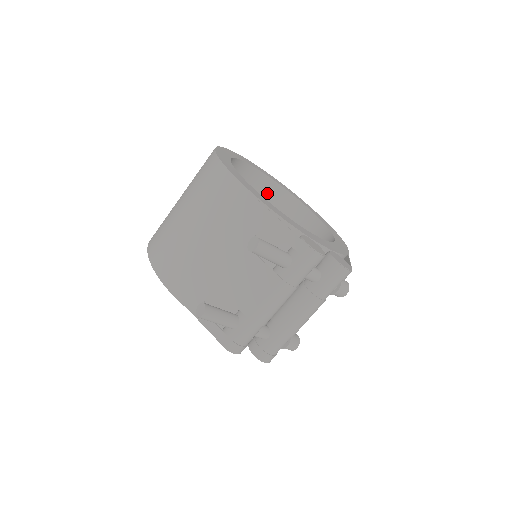
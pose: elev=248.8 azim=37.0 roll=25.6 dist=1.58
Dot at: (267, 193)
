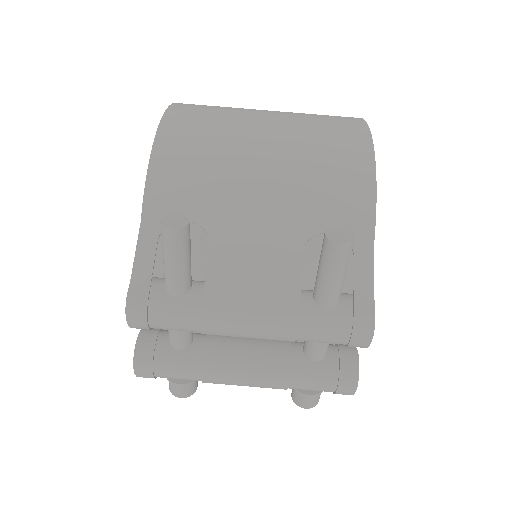
Dot at: occluded
